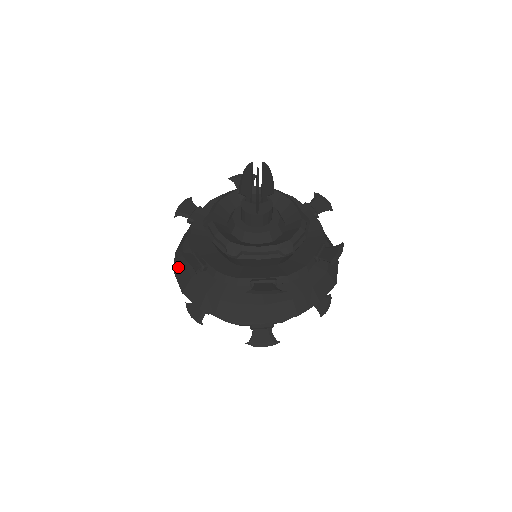
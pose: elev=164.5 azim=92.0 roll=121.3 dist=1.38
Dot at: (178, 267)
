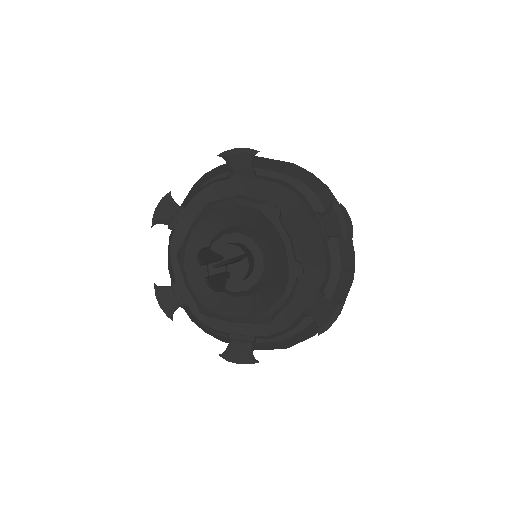
Dot at: (169, 267)
